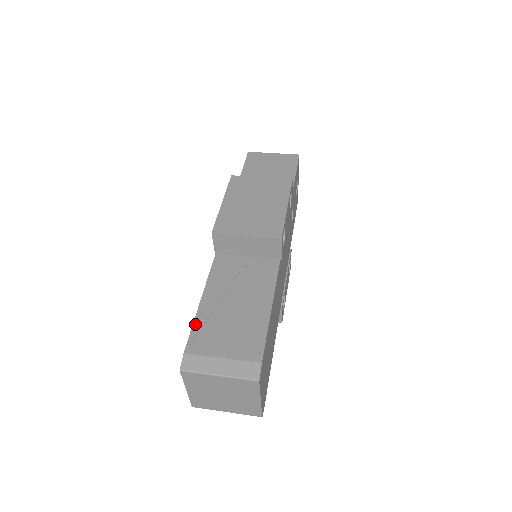
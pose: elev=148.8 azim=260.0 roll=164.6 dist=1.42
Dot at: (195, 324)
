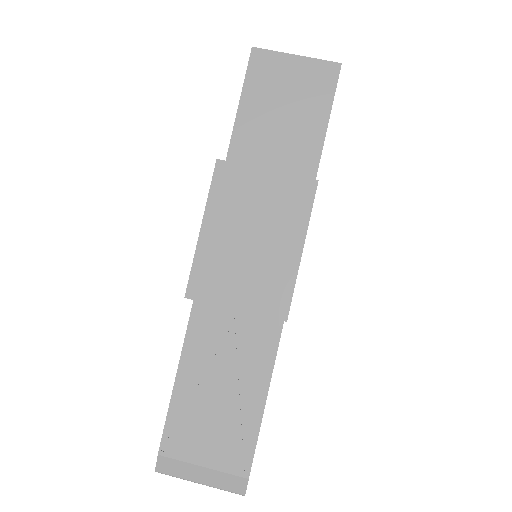
Dot at: (170, 414)
